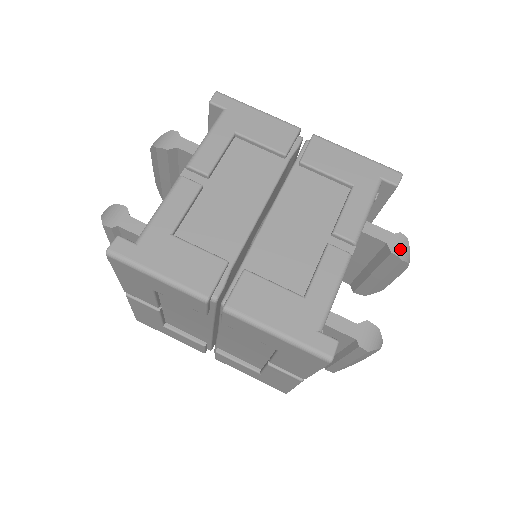
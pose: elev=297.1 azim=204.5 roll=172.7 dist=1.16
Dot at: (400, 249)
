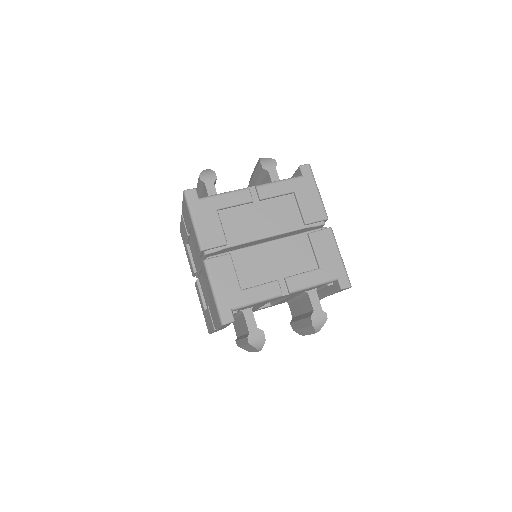
Dot at: (317, 320)
